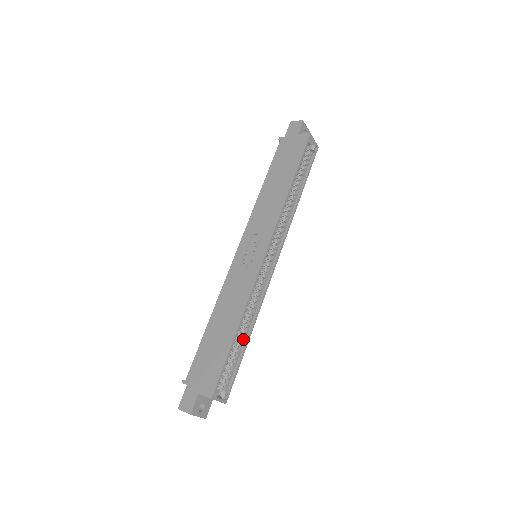
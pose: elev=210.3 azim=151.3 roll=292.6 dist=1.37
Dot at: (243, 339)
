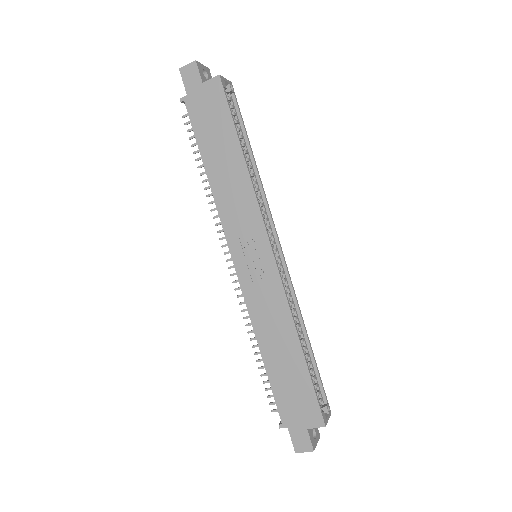
Dot at: (306, 347)
